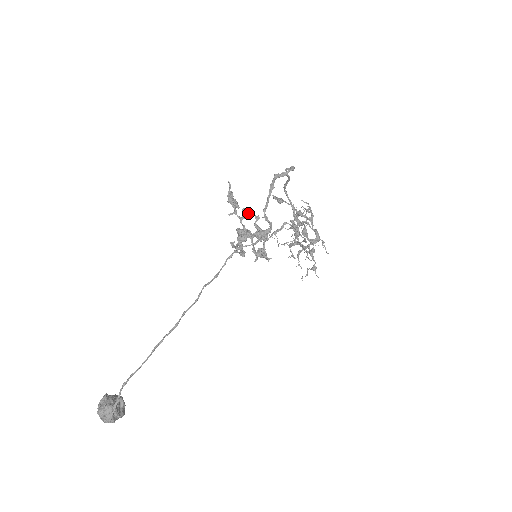
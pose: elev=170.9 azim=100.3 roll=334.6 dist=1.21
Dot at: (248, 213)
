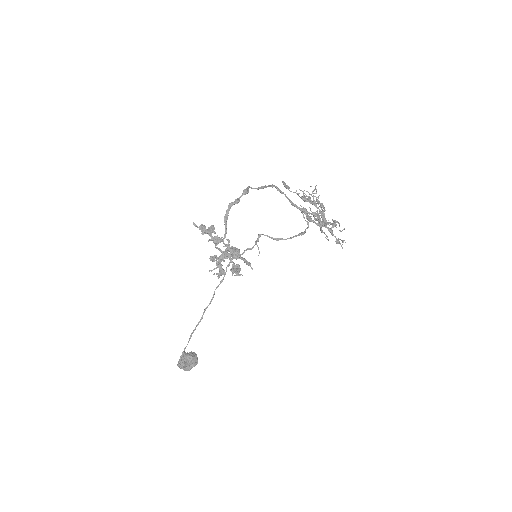
Dot at: (219, 239)
